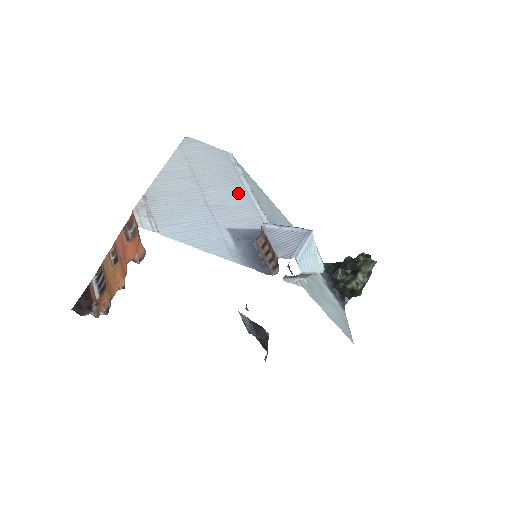
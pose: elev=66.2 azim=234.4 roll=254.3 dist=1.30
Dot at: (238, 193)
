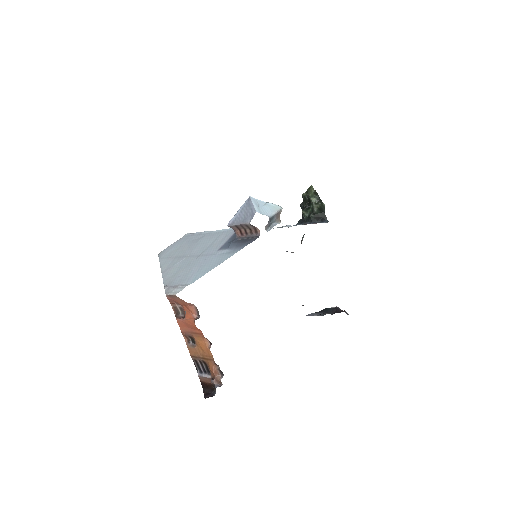
Dot at: (208, 238)
